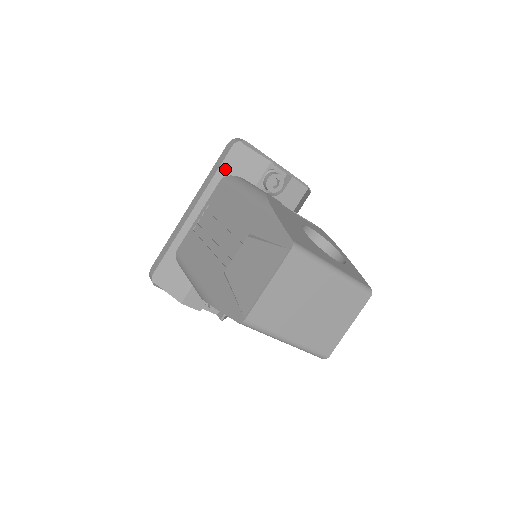
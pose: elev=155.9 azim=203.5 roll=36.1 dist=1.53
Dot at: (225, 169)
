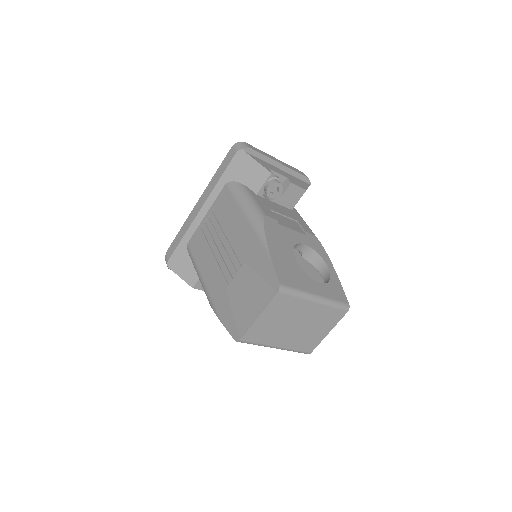
Dot at: (229, 175)
